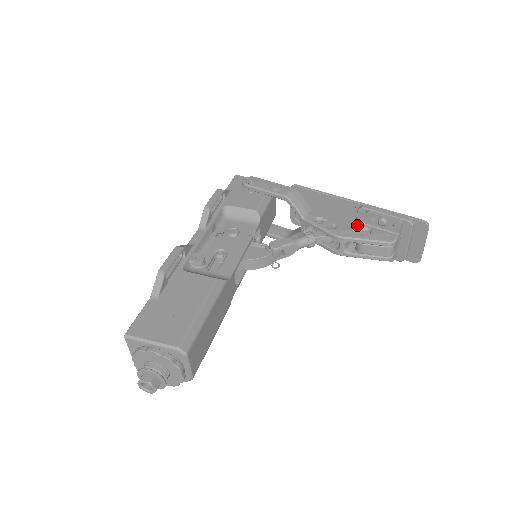
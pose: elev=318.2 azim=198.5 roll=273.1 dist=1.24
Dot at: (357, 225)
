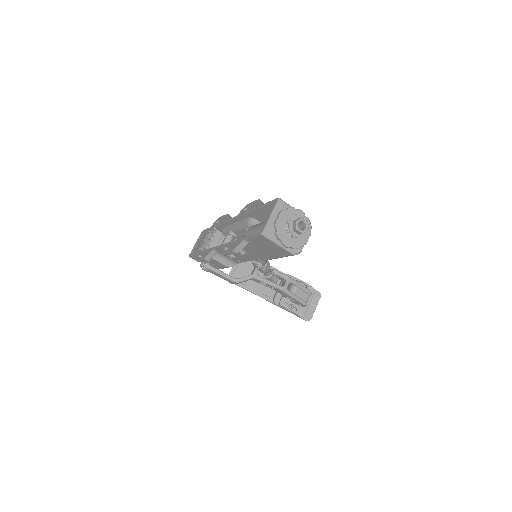
Dot at: occluded
